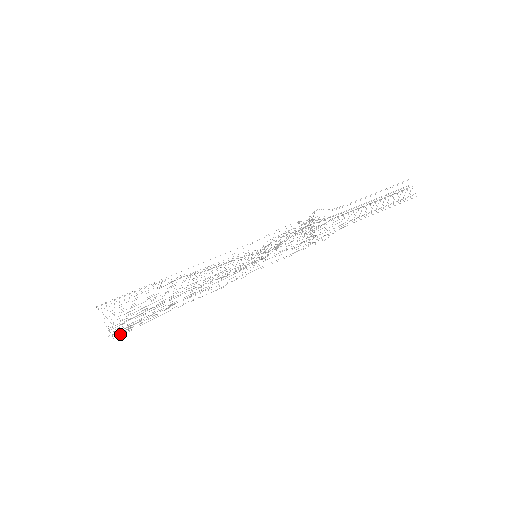
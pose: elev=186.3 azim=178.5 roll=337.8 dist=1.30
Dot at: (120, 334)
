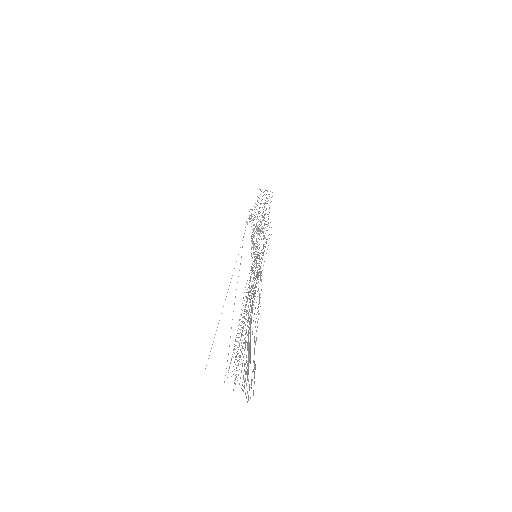
Dot at: occluded
